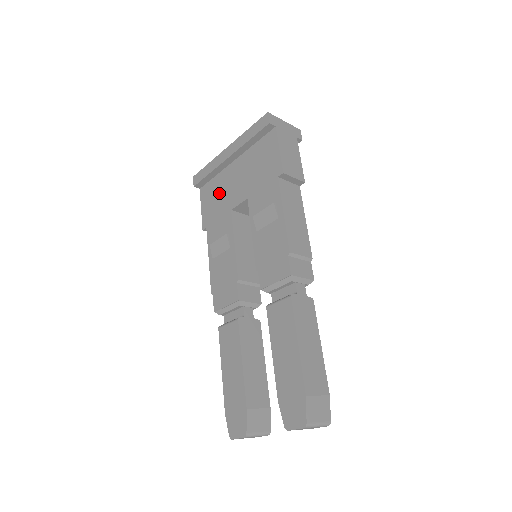
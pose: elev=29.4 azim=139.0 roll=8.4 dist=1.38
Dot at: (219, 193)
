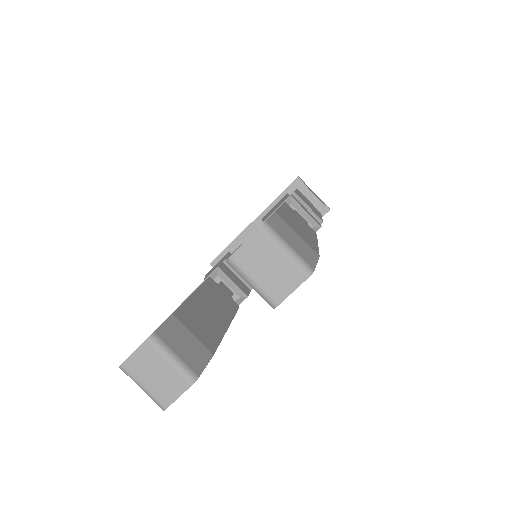
Dot at: occluded
